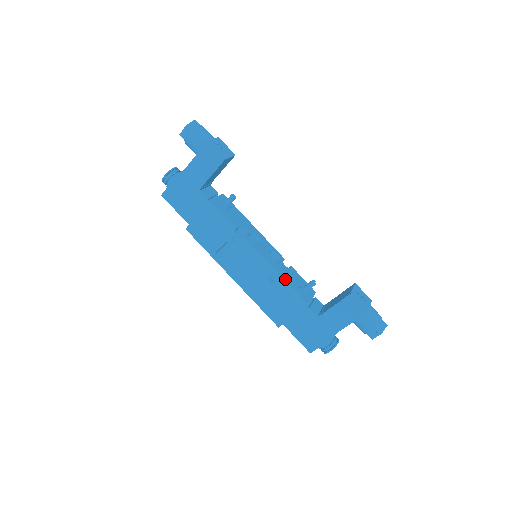
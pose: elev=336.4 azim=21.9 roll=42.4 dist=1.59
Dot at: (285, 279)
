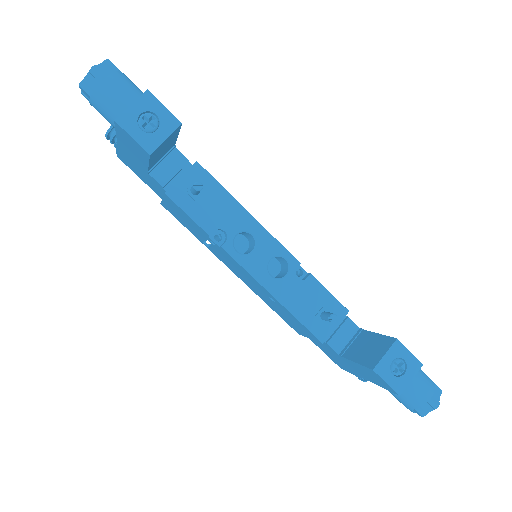
Dot at: (288, 308)
